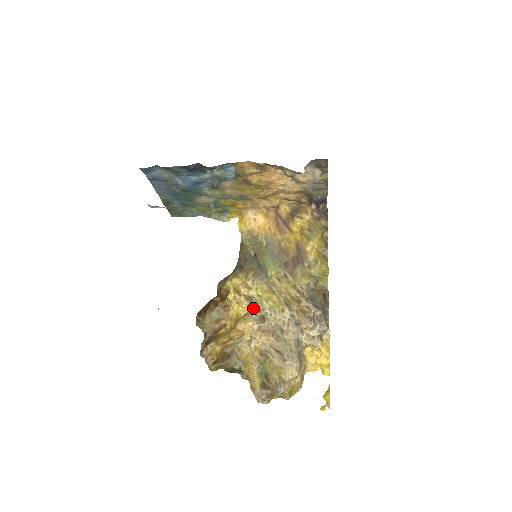
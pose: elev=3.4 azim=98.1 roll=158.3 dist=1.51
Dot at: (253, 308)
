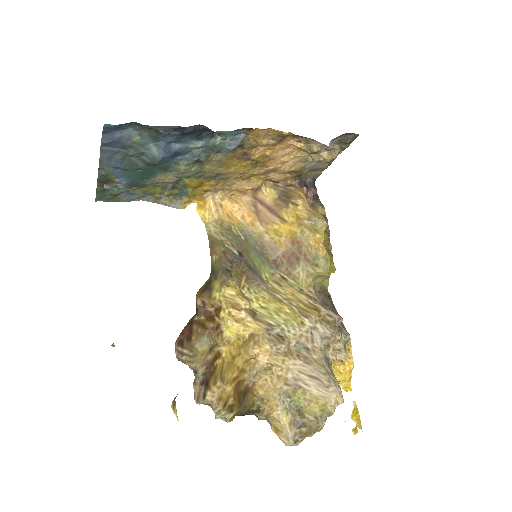
Dot at: (262, 325)
